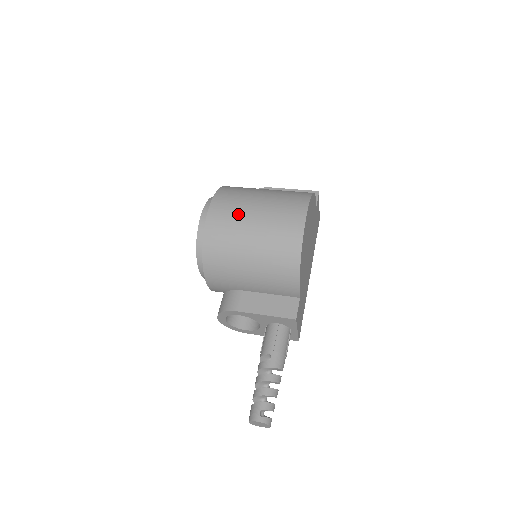
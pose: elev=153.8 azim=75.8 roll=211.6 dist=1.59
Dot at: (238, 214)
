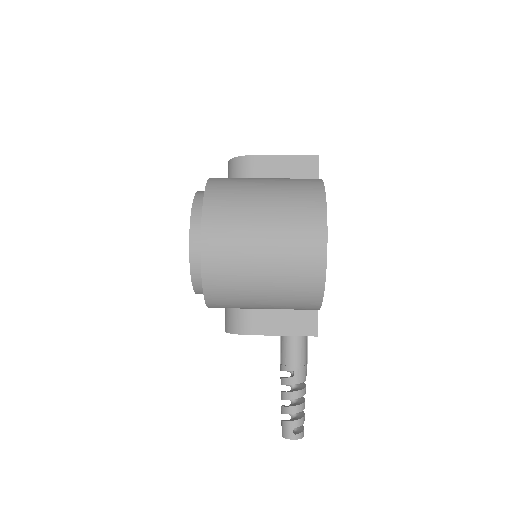
Dot at: (241, 246)
